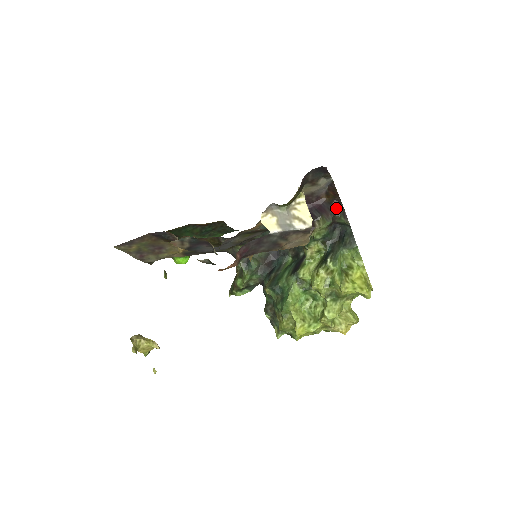
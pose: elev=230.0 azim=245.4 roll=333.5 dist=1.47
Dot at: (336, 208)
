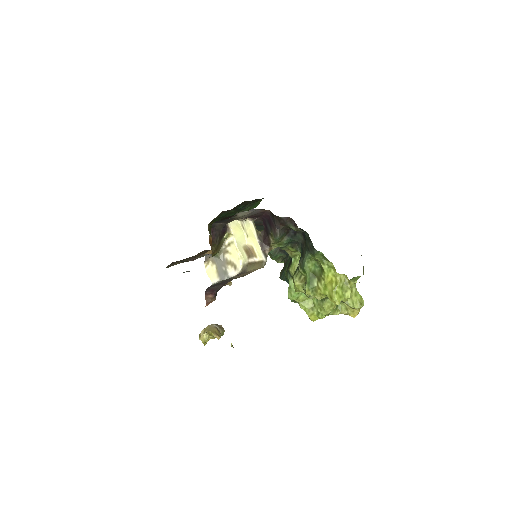
Dot at: (279, 221)
